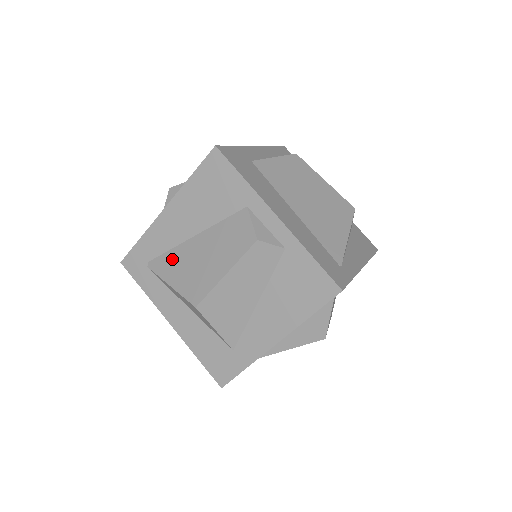
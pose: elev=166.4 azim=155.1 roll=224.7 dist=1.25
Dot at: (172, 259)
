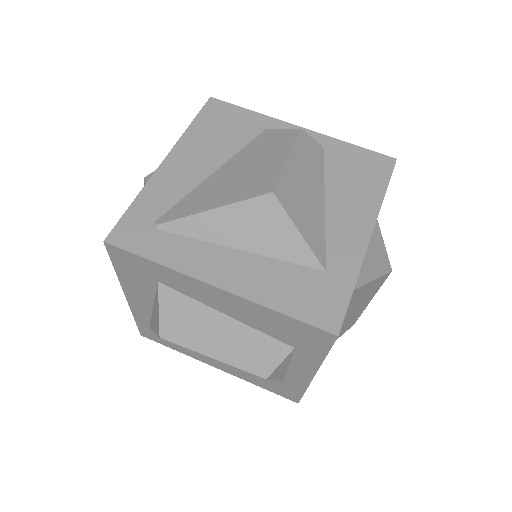
Dot at: (196, 197)
